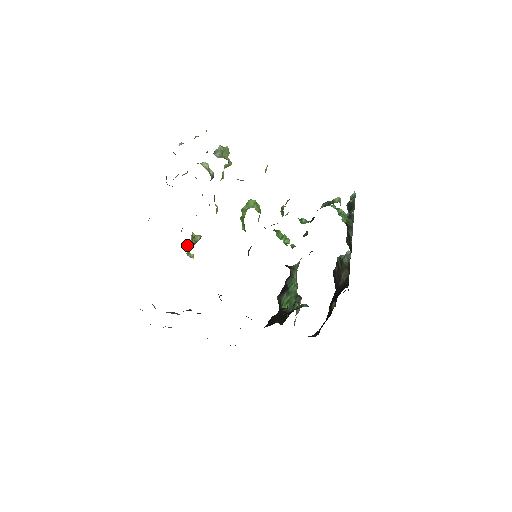
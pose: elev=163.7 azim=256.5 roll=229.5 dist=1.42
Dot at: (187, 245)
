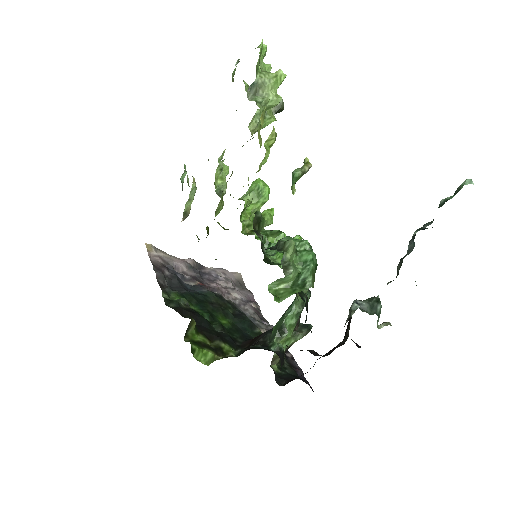
Dot at: (292, 176)
